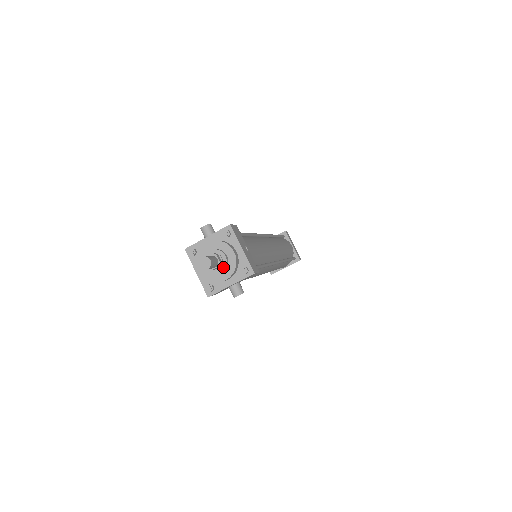
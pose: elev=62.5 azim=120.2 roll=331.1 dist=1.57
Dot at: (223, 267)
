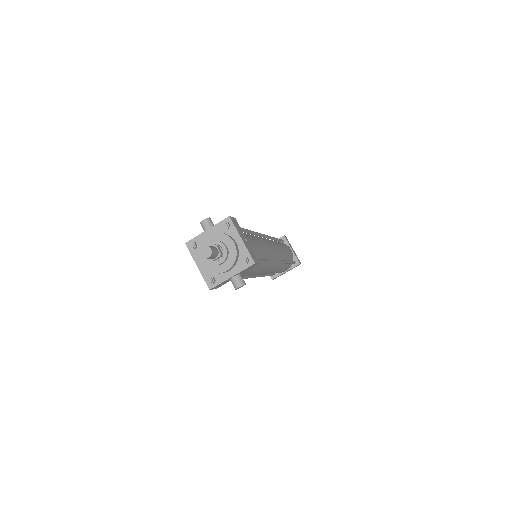
Dot at: (224, 258)
